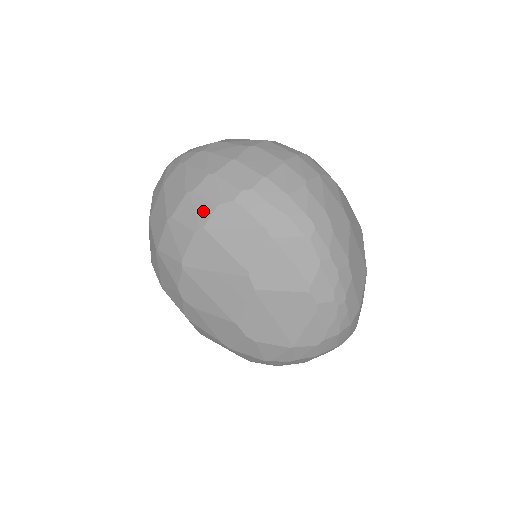
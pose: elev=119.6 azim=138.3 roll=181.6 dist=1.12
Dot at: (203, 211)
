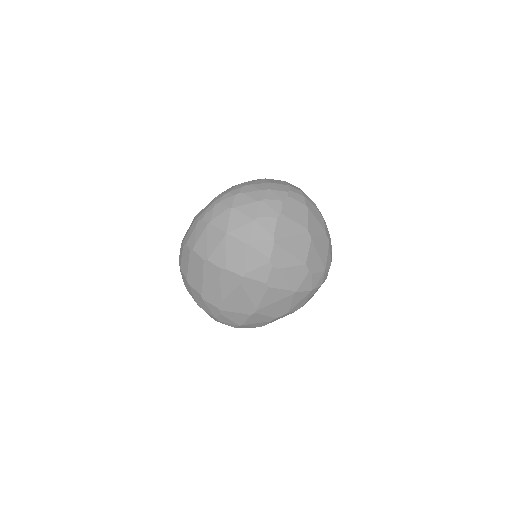
Dot at: (276, 206)
